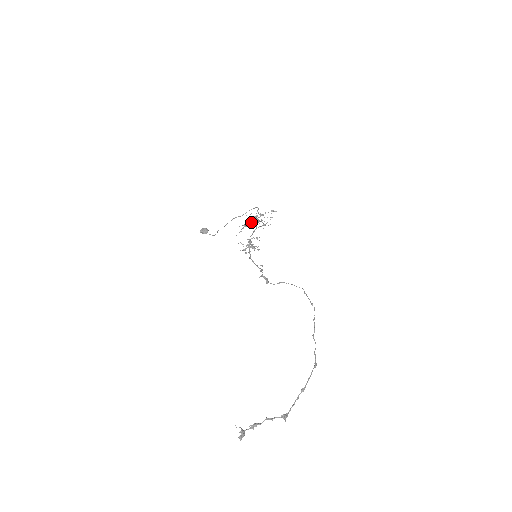
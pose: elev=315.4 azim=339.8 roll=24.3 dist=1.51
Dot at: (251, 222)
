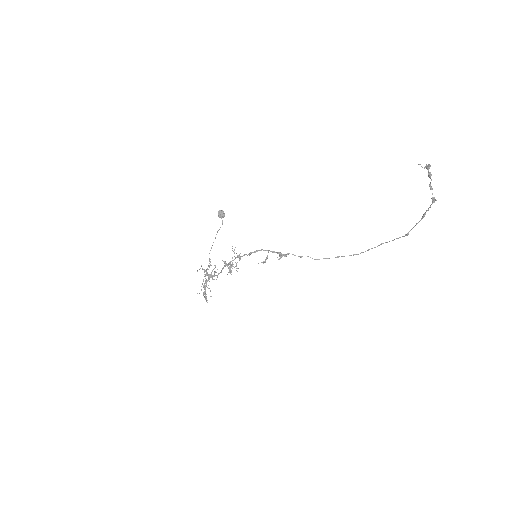
Dot at: (208, 274)
